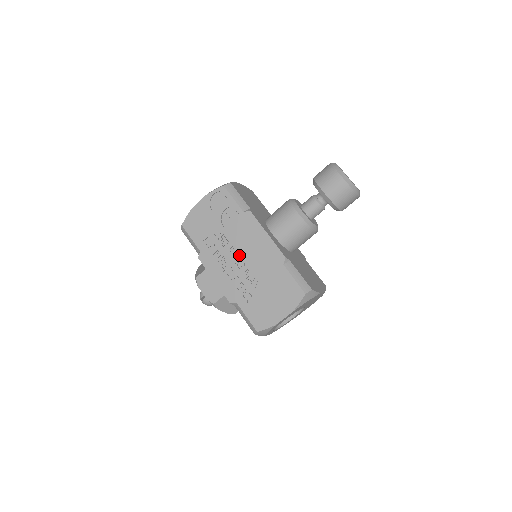
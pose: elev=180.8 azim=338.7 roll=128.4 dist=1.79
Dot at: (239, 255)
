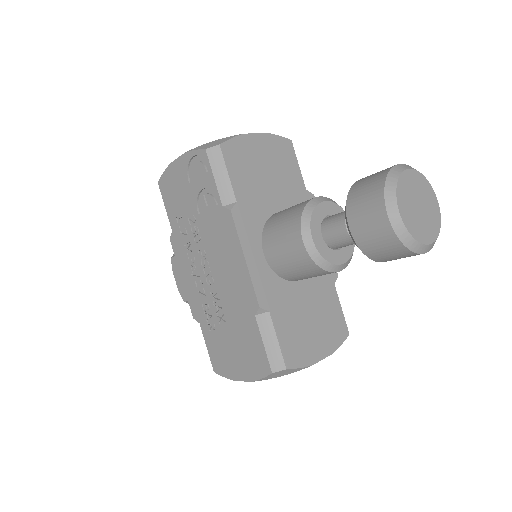
Dot at: (209, 266)
